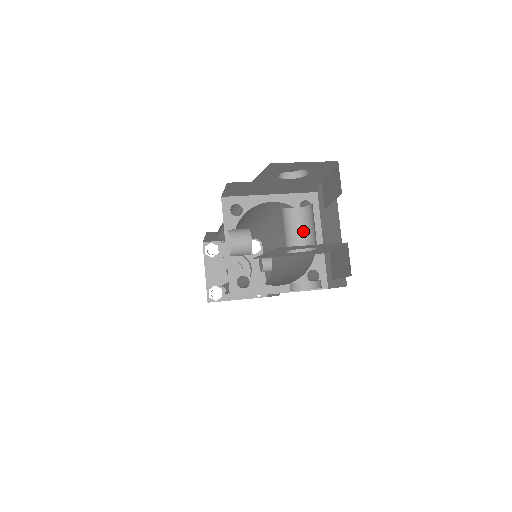
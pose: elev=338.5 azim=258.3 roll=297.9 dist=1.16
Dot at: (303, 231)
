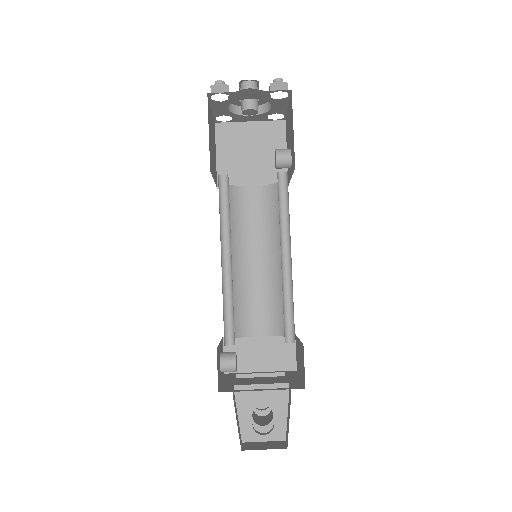
Dot at: occluded
